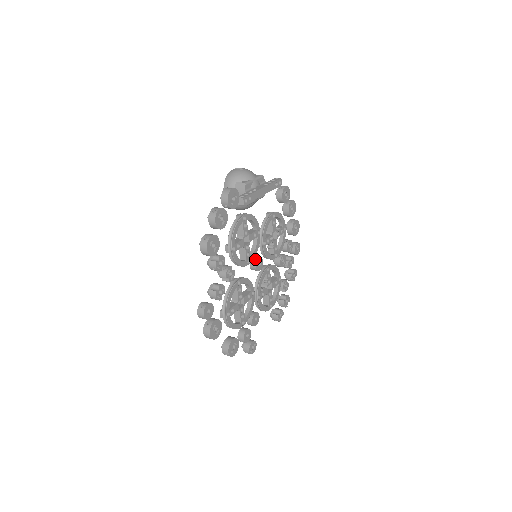
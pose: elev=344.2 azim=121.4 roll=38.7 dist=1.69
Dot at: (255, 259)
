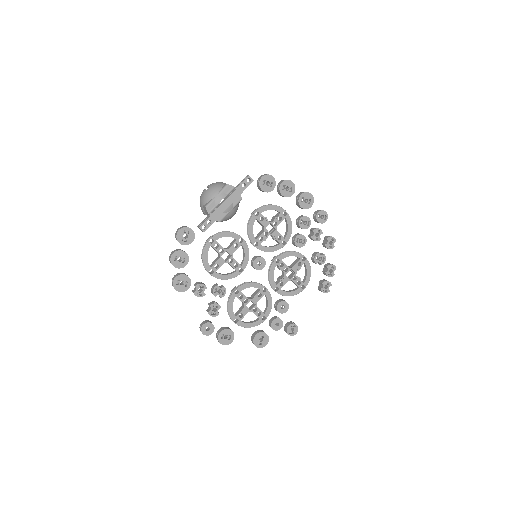
Dot at: (252, 261)
